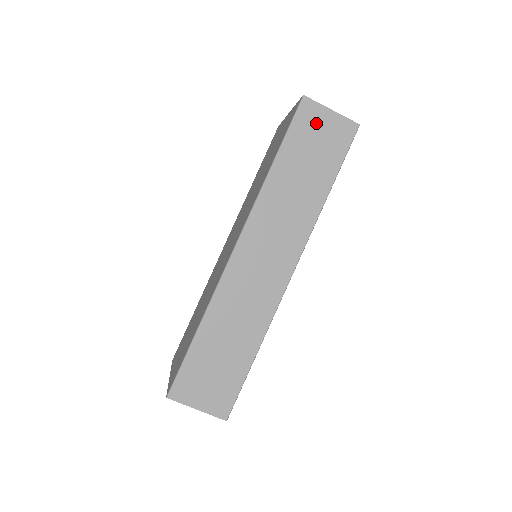
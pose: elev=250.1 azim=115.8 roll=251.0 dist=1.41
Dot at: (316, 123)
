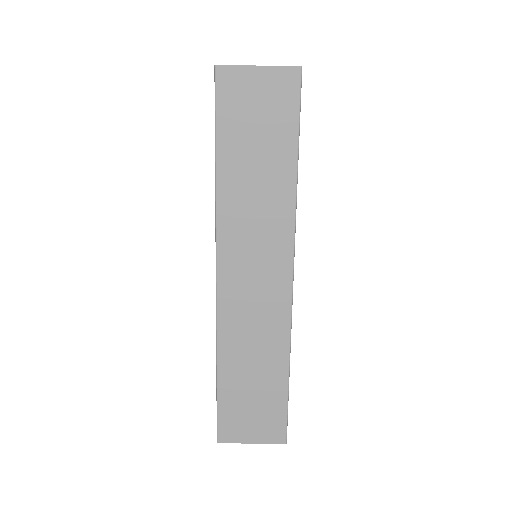
Dot at: (245, 93)
